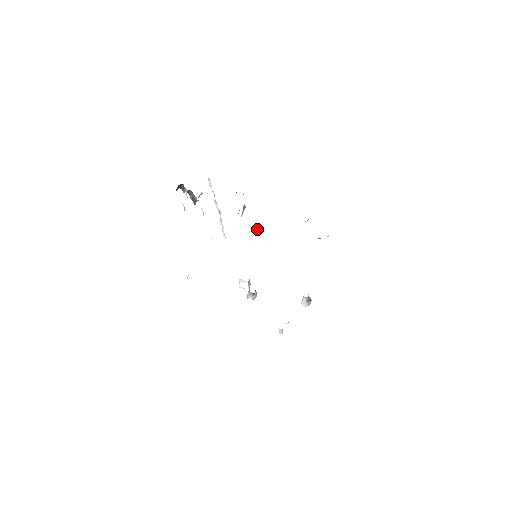
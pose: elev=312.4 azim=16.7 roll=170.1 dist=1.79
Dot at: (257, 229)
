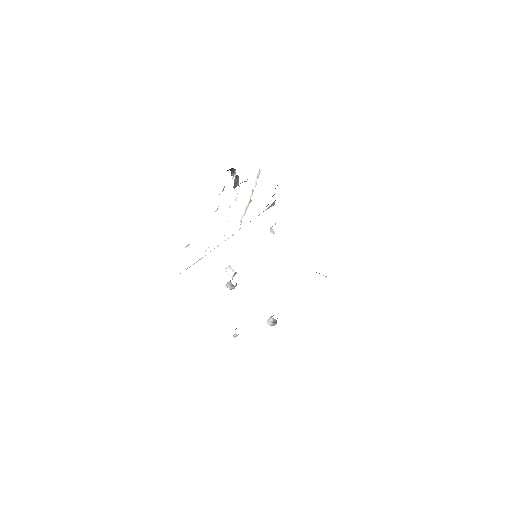
Dot at: (272, 229)
